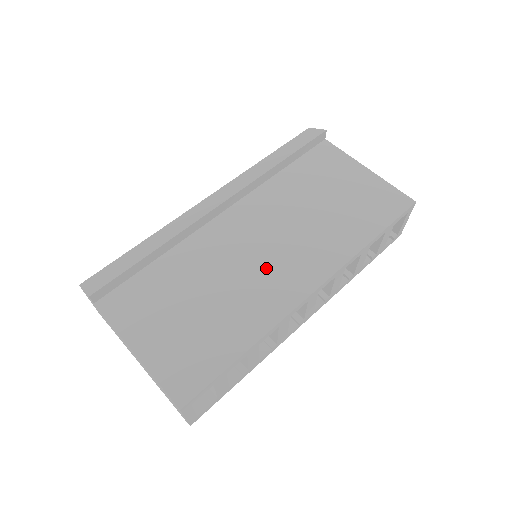
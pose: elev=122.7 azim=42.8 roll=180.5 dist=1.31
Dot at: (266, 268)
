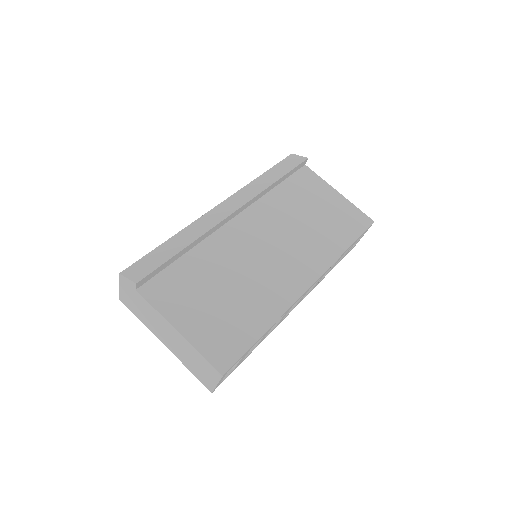
Dot at: (273, 266)
